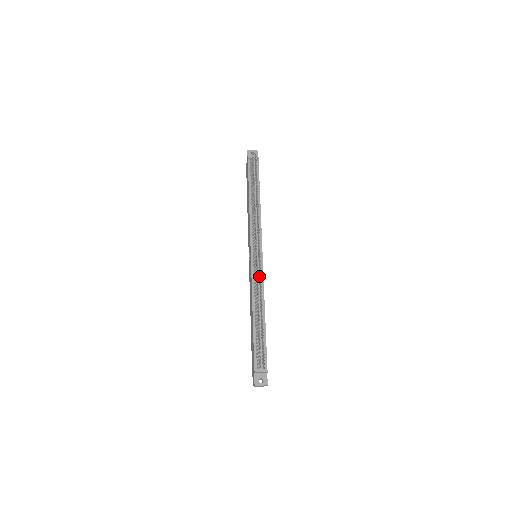
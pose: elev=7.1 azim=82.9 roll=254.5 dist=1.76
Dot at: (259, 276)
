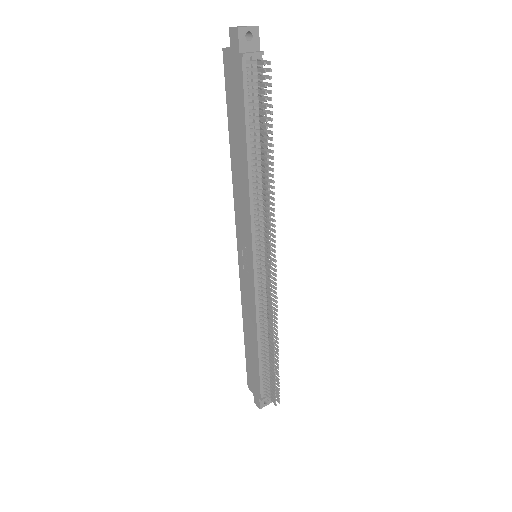
Dot at: occluded
